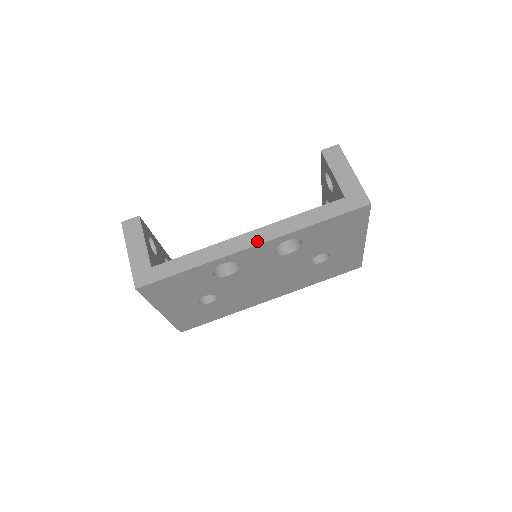
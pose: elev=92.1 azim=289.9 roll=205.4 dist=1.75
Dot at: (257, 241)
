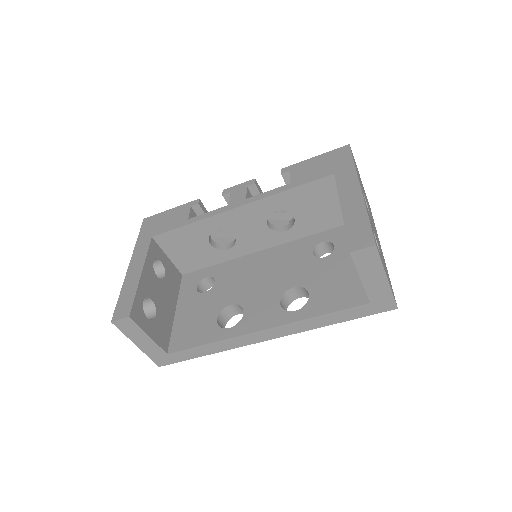
Dot at: (271, 337)
